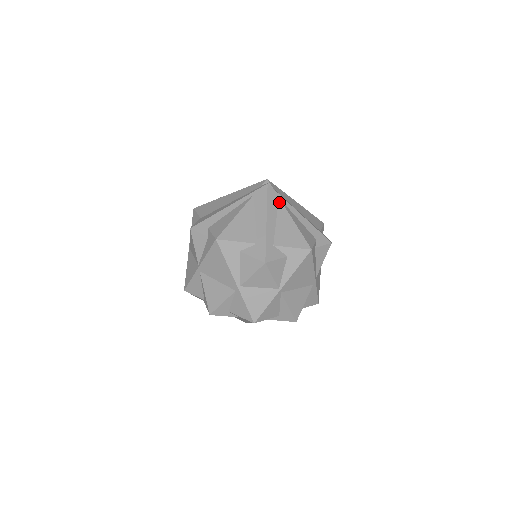
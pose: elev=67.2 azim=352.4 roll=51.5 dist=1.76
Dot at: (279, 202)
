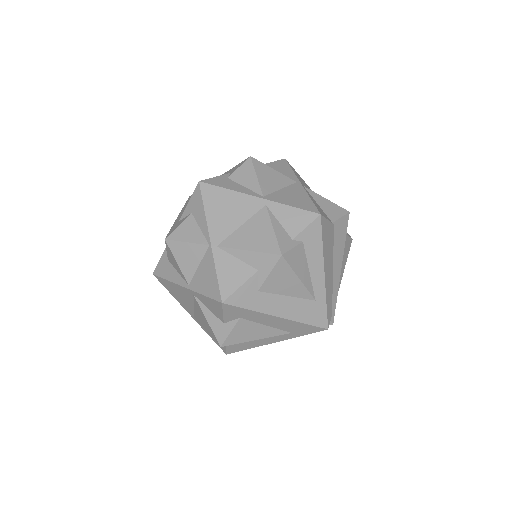
Dot at: occluded
